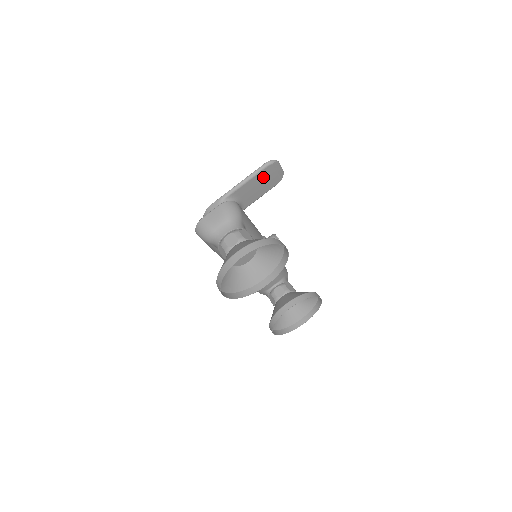
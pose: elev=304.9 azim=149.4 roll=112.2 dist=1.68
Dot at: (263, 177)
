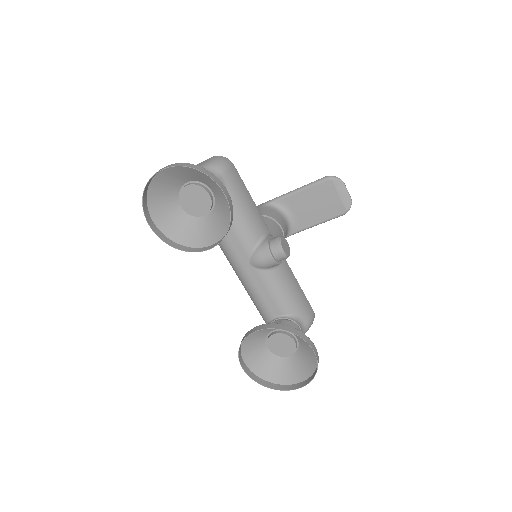
Dot at: (320, 194)
